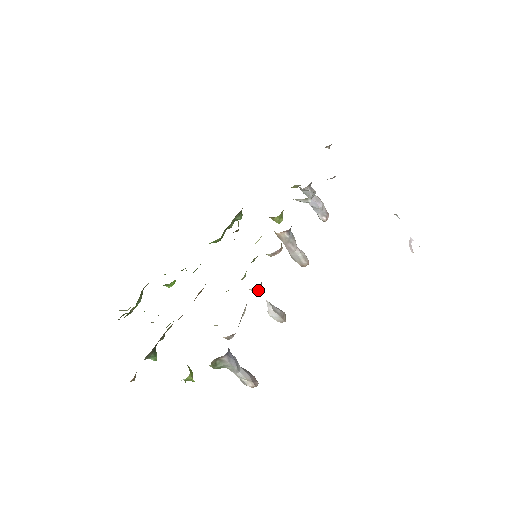
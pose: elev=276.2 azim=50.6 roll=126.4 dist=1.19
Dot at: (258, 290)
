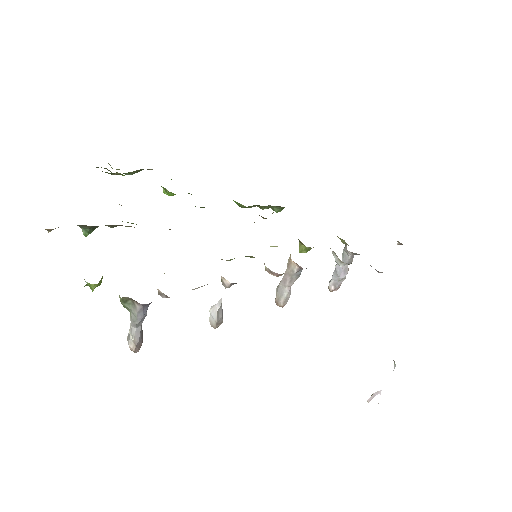
Dot at: (227, 284)
